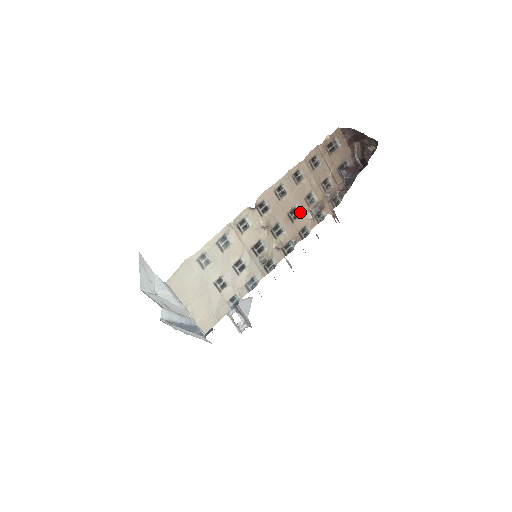
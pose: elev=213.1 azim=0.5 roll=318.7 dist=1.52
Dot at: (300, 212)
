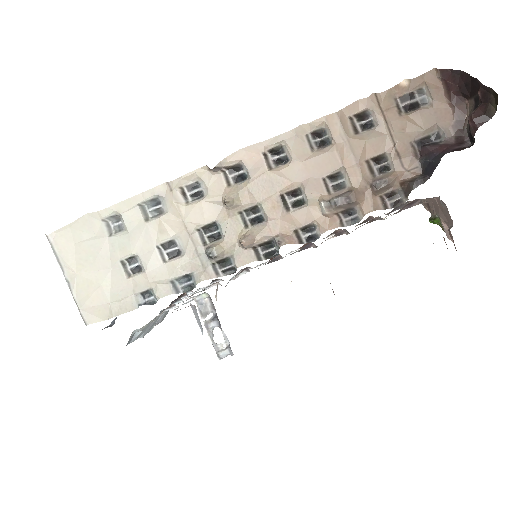
Dot at: (306, 198)
